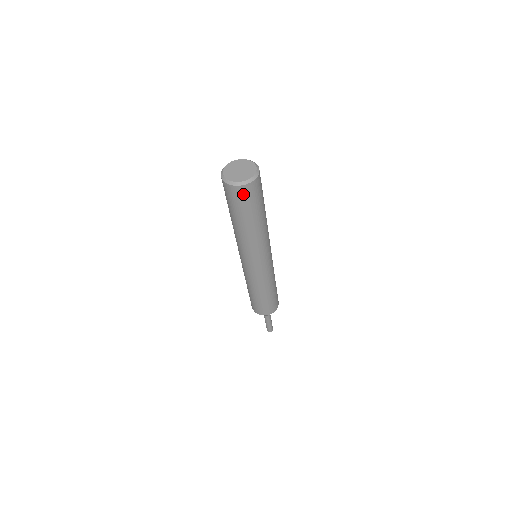
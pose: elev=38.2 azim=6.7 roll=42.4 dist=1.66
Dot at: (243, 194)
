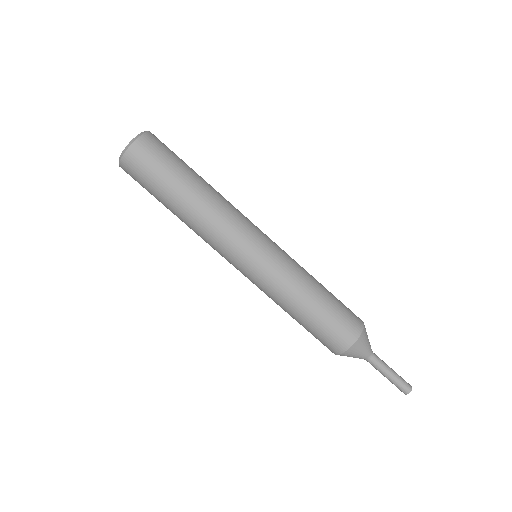
Dot at: (138, 161)
